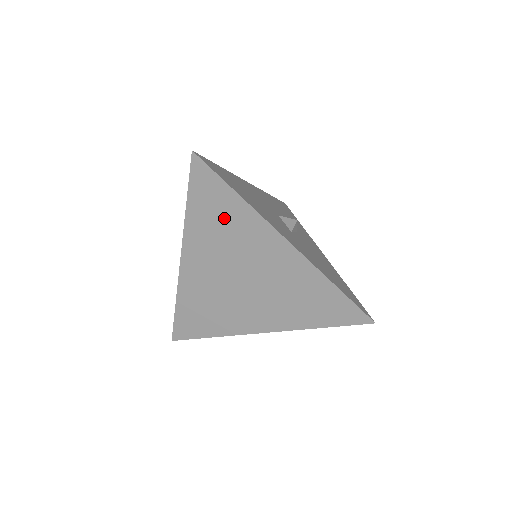
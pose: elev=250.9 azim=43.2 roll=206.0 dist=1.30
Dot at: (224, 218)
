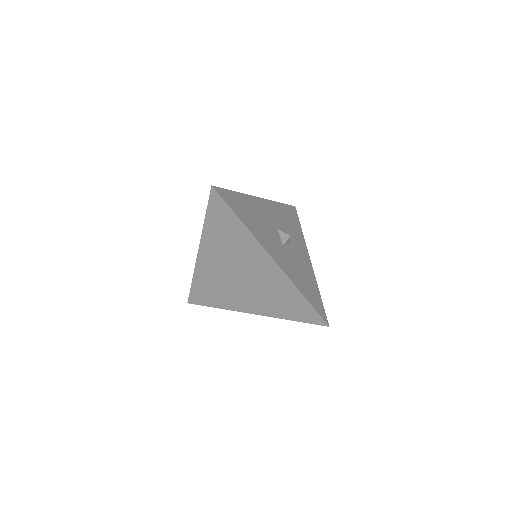
Dot at: (230, 234)
